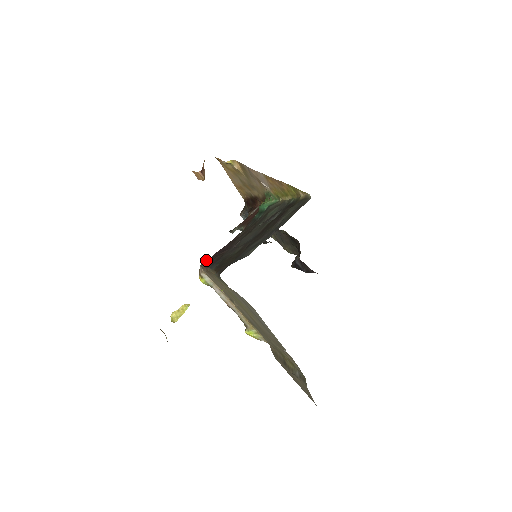
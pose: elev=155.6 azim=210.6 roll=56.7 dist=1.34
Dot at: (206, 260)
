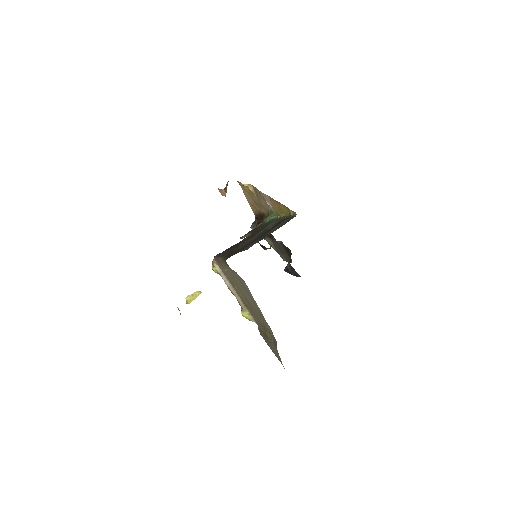
Dot at: occluded
